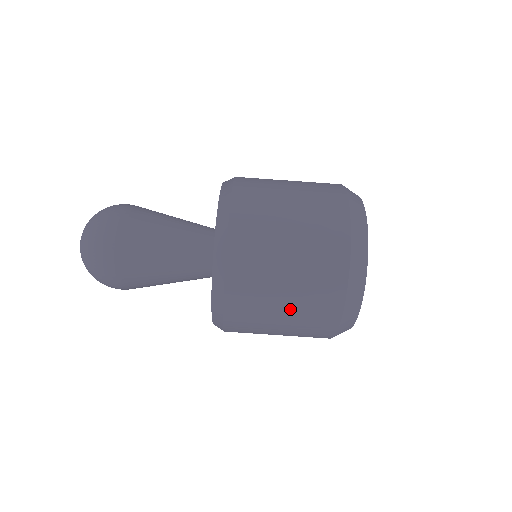
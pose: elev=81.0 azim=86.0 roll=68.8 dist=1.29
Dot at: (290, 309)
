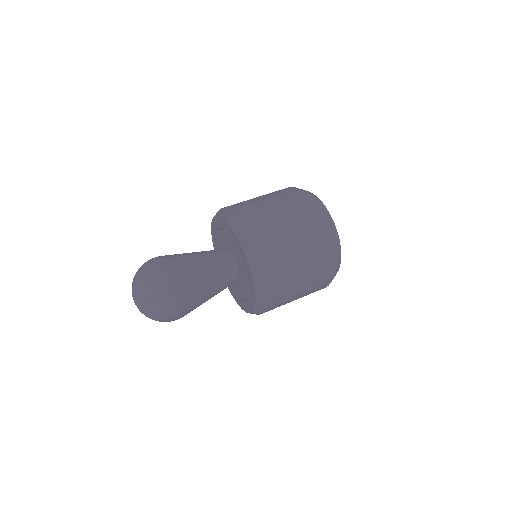
Dot at: (276, 203)
